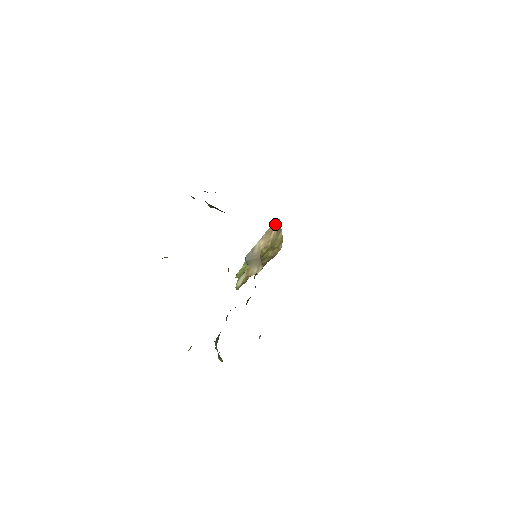
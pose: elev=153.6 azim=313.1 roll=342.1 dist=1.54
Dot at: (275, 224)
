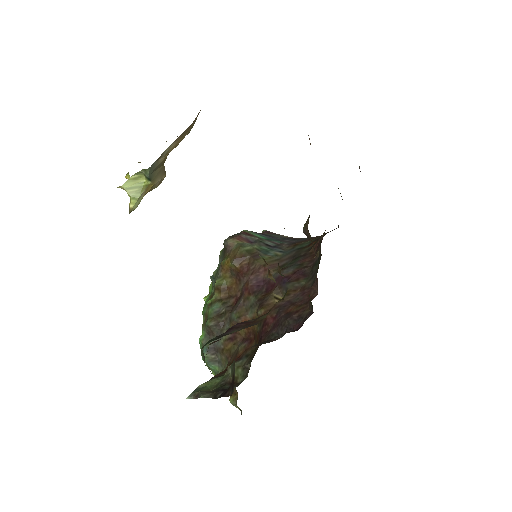
Dot at: (196, 117)
